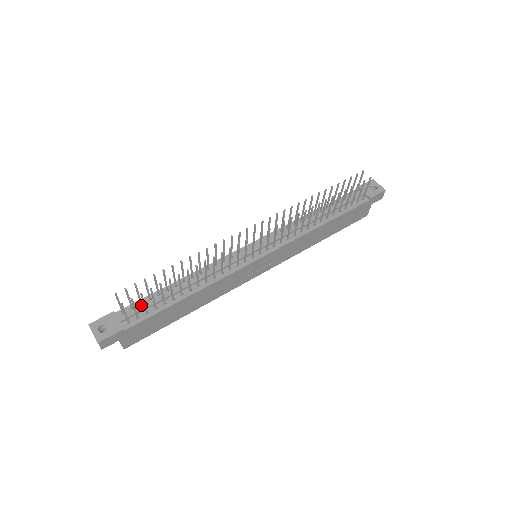
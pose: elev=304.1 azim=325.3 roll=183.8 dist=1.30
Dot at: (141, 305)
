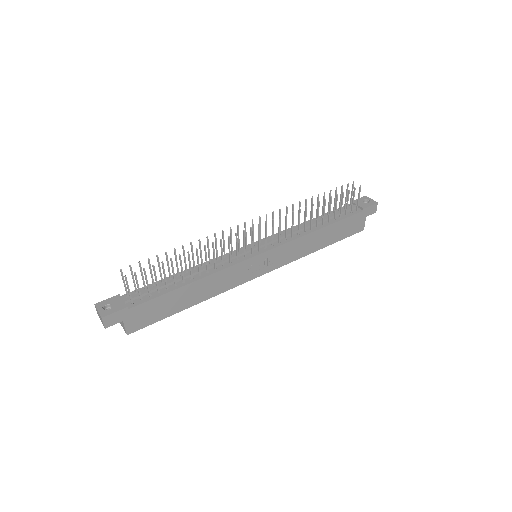
Dot at: (145, 290)
